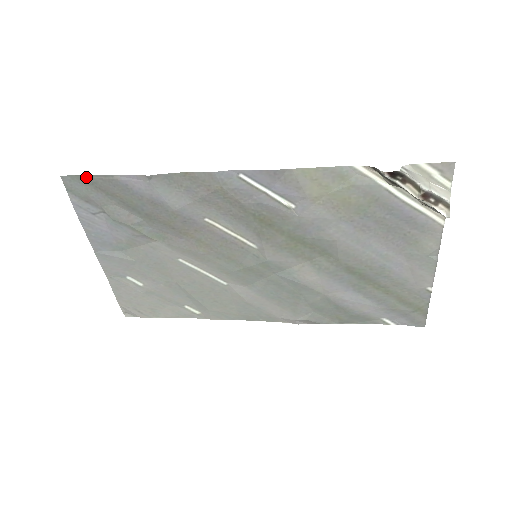
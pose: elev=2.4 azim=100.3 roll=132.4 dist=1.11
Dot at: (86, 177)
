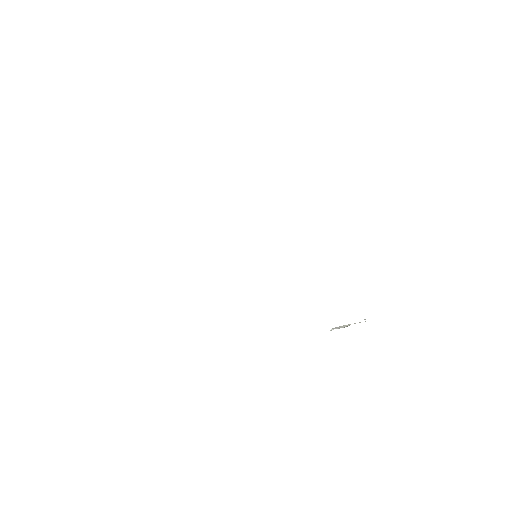
Dot at: occluded
